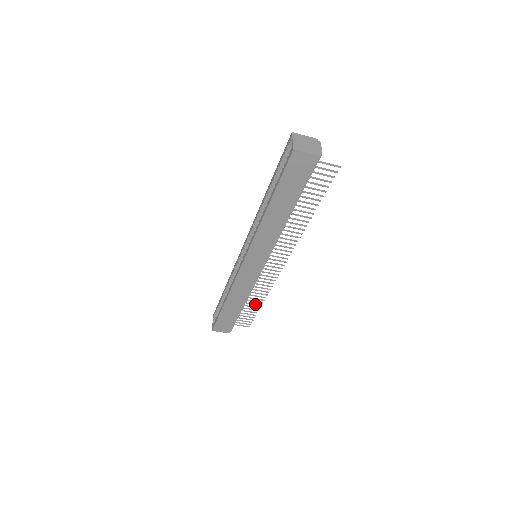
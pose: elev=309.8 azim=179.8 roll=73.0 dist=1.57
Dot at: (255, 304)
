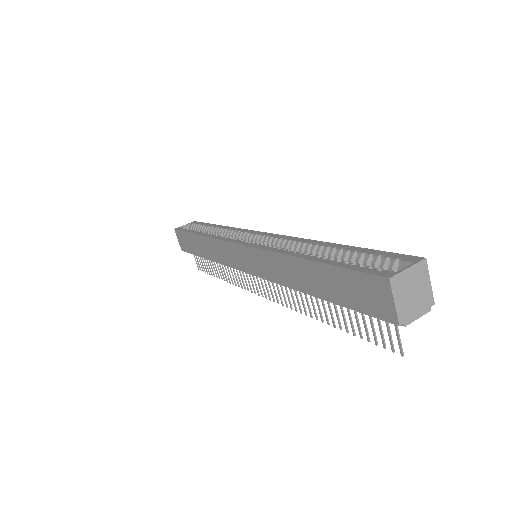
Dot at: (217, 270)
